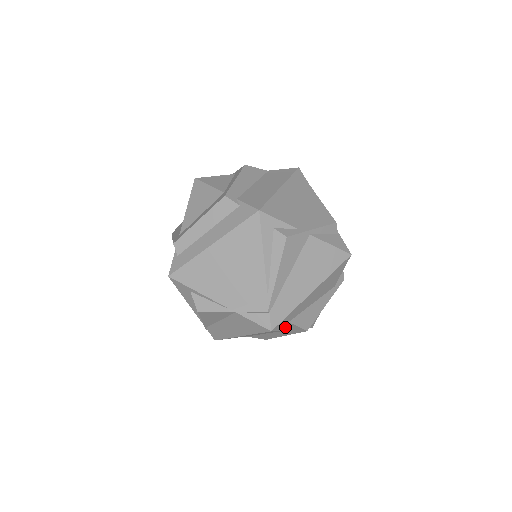
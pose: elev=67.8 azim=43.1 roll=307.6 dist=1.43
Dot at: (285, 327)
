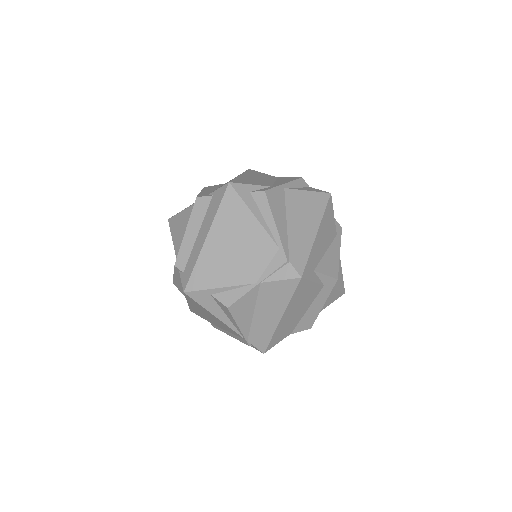
Dot at: (314, 278)
